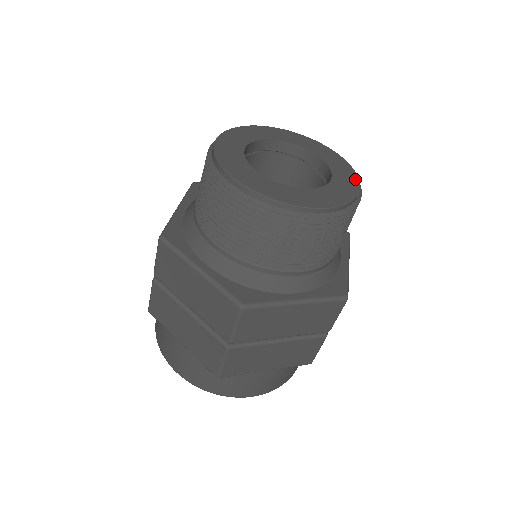
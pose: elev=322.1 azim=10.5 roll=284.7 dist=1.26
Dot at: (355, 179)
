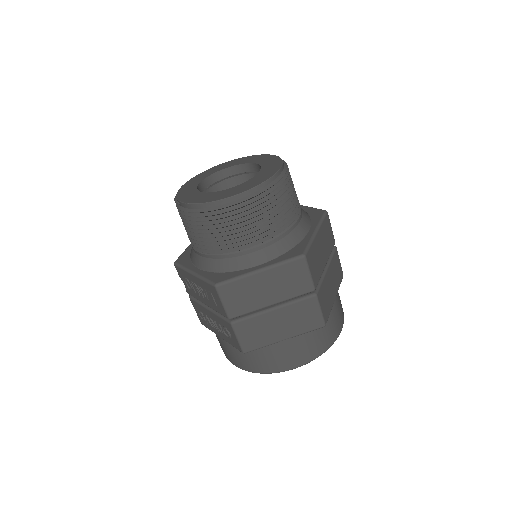
Dot at: (263, 156)
